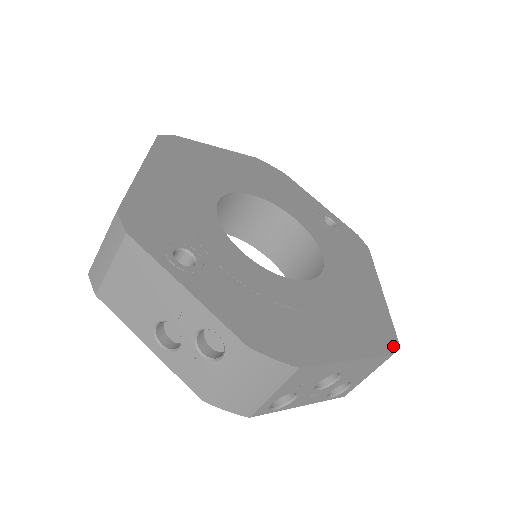
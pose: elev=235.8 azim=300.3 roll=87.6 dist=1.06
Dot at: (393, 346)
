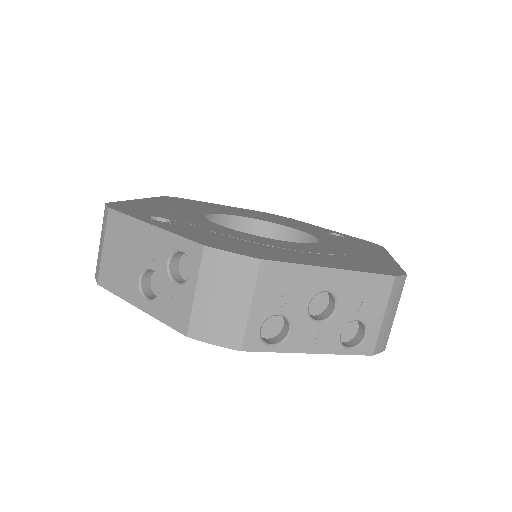
Dot at: (397, 274)
